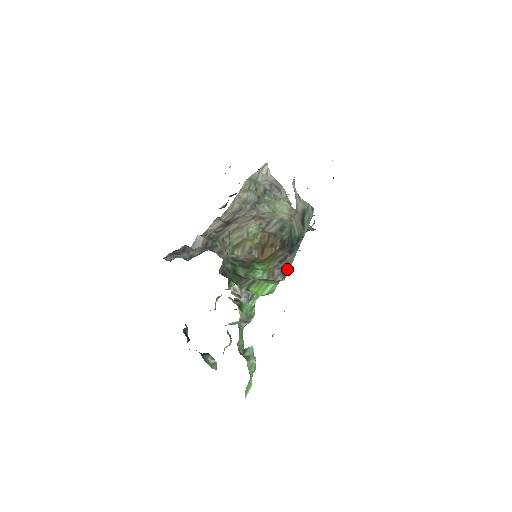
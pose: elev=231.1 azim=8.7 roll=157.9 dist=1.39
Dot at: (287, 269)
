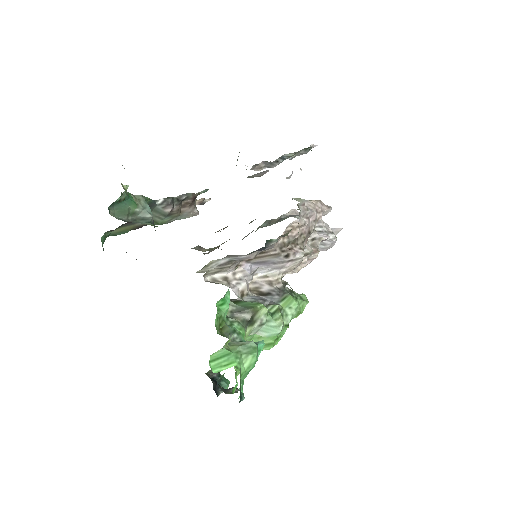
Dot at: occluded
